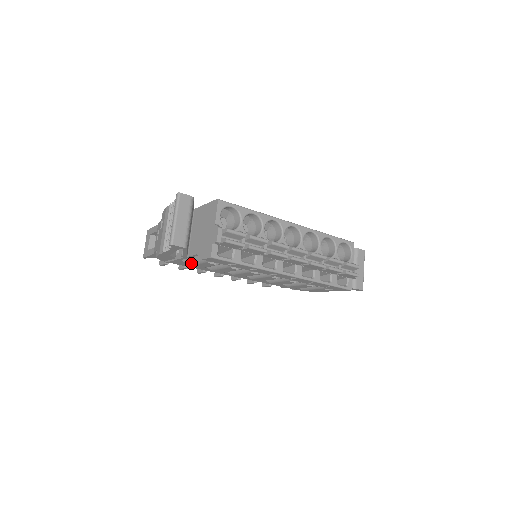
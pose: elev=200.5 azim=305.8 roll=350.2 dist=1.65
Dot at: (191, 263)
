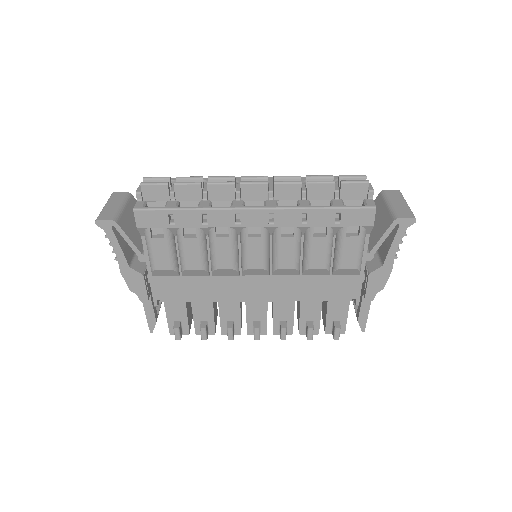
Dot at: (151, 262)
